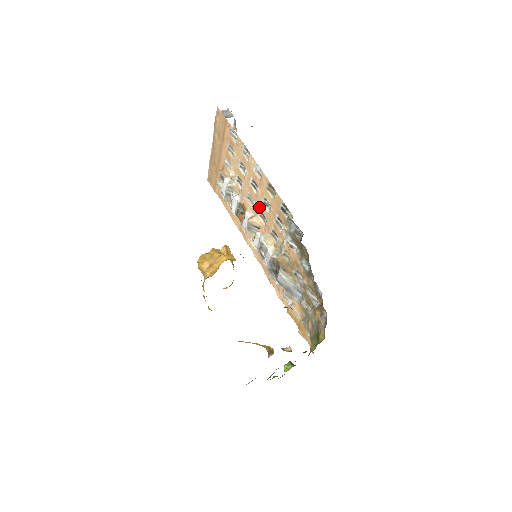
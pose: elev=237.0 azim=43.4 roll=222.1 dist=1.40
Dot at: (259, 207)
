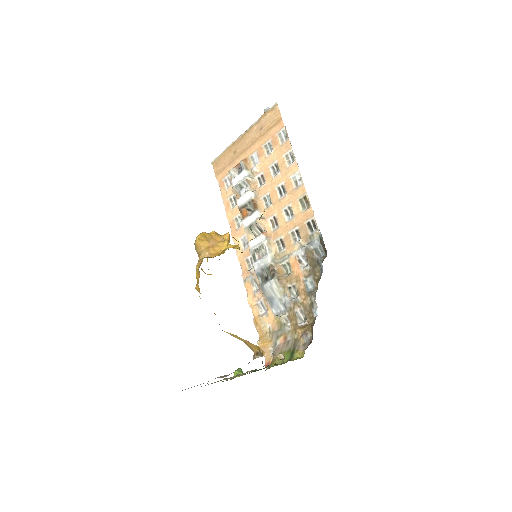
Dot at: (276, 212)
